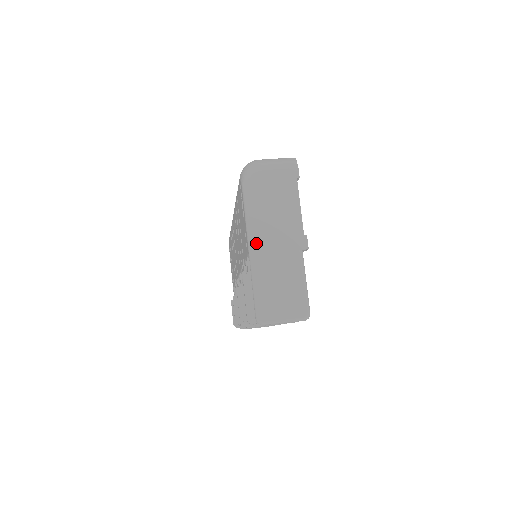
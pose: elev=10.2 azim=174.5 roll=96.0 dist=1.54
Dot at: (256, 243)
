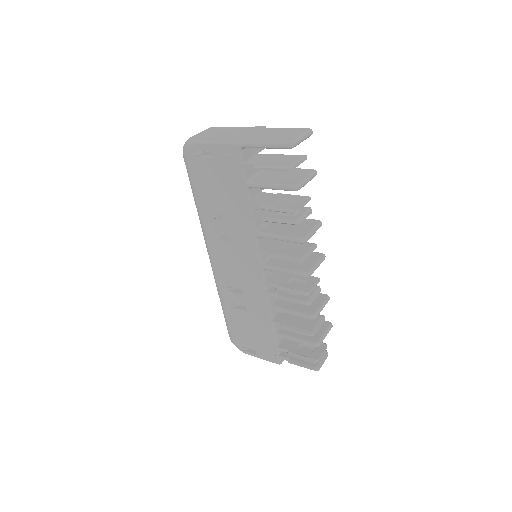
Dot at: (235, 140)
